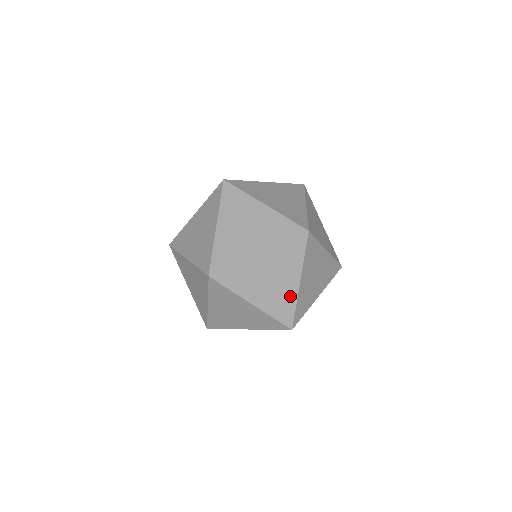
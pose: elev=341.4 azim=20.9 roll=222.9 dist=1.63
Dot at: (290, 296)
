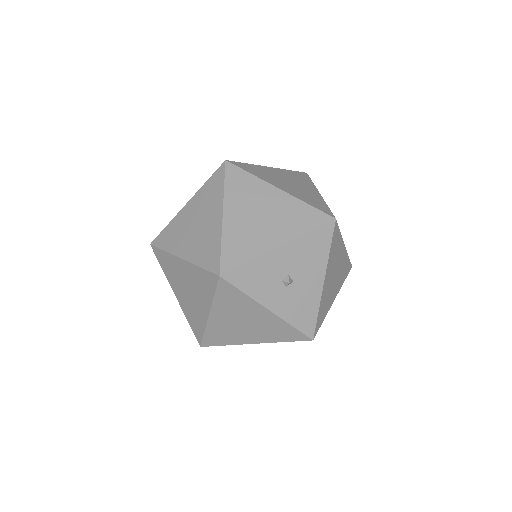
Dot at: (215, 235)
